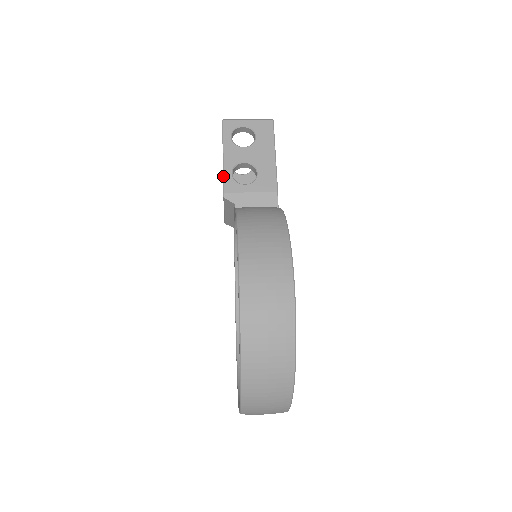
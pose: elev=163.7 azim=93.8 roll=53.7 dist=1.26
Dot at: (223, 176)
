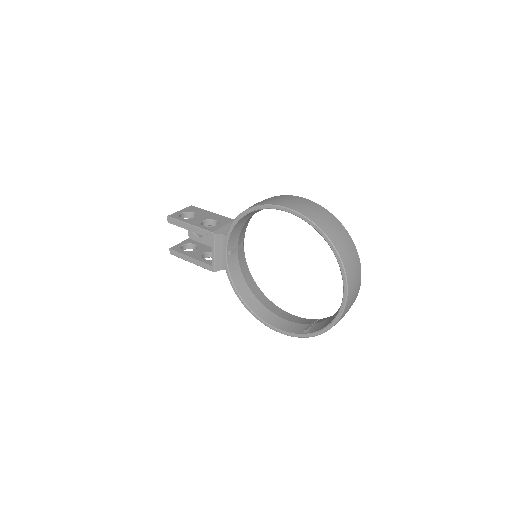
Dot at: (201, 229)
